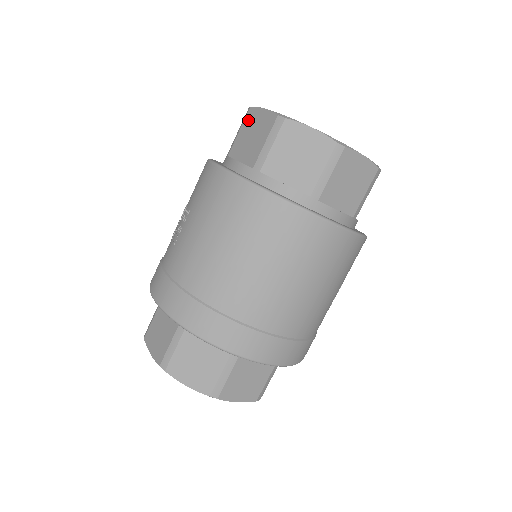
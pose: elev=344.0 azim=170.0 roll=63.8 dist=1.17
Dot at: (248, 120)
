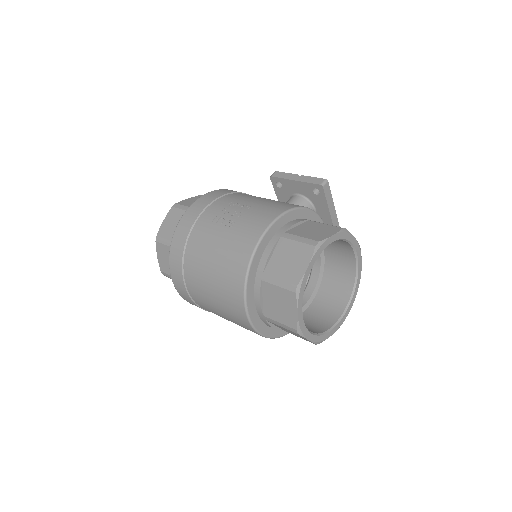
Dot at: (304, 249)
